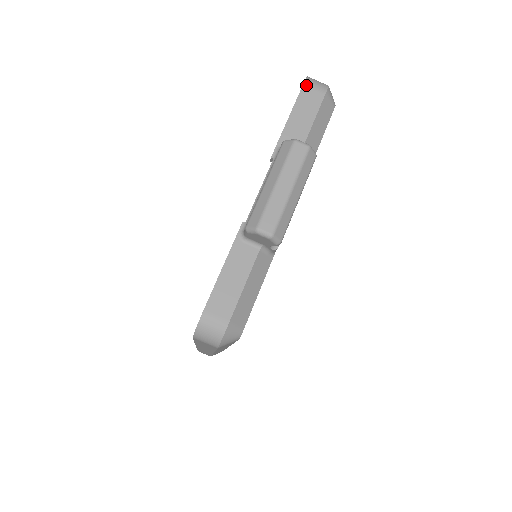
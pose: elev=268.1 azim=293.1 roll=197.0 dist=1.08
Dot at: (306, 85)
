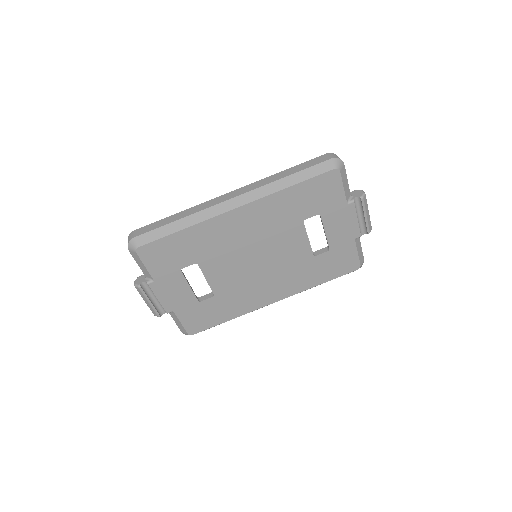
Dot at: occluded
